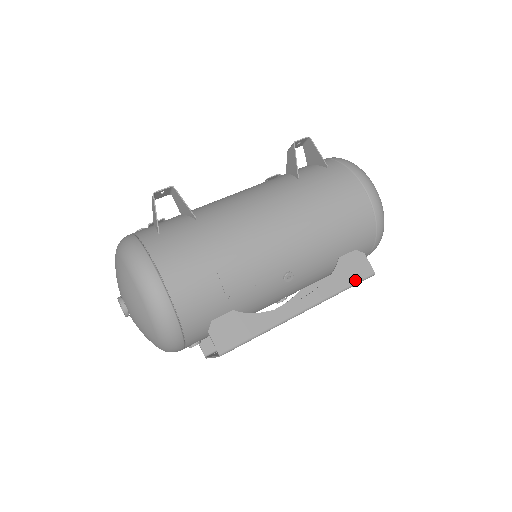
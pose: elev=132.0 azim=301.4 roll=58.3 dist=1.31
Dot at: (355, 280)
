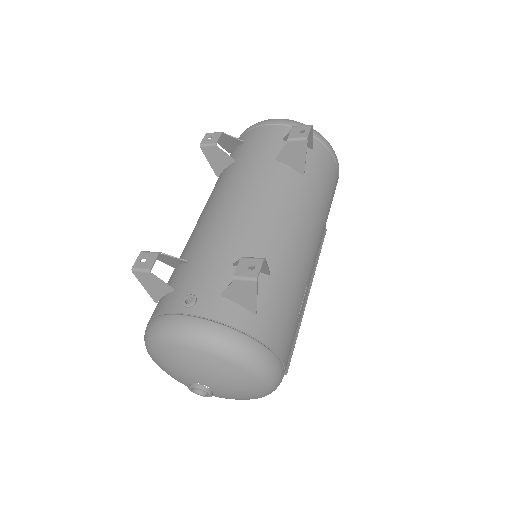
Dot at: occluded
